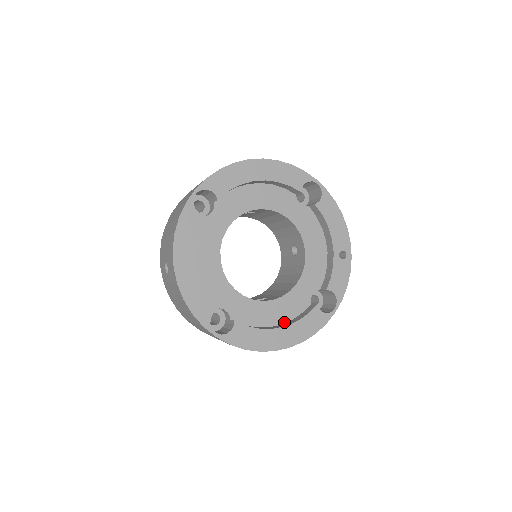
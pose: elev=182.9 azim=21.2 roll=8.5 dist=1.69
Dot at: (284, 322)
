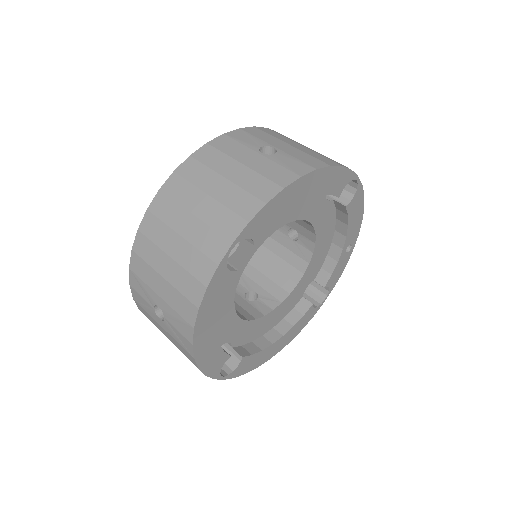
Dot at: (277, 324)
